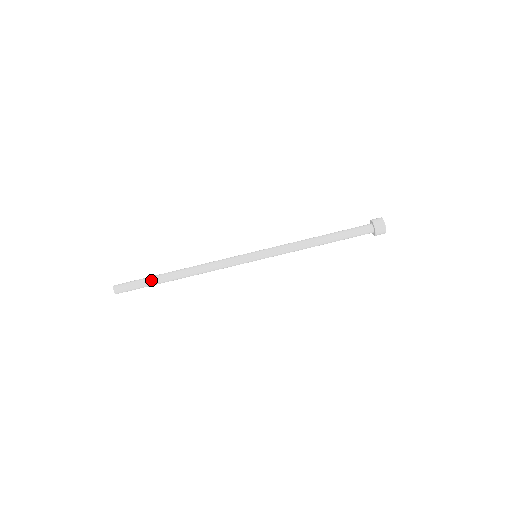
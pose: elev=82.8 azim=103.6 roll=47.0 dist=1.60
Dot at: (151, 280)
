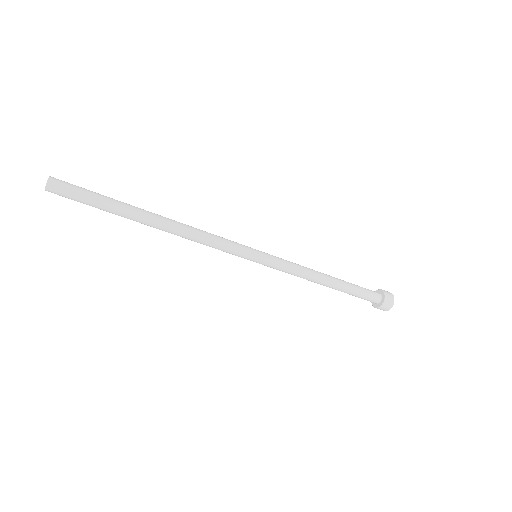
Dot at: (110, 211)
